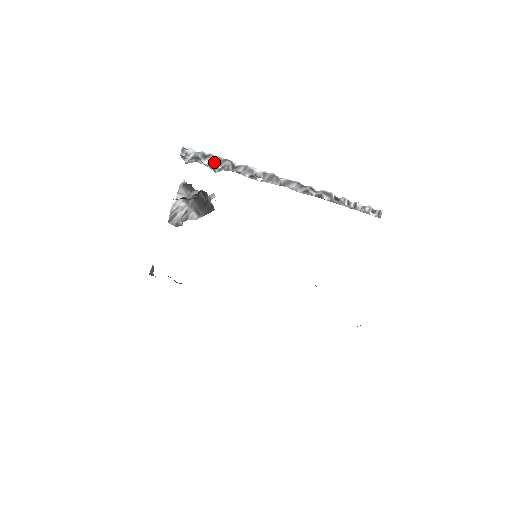
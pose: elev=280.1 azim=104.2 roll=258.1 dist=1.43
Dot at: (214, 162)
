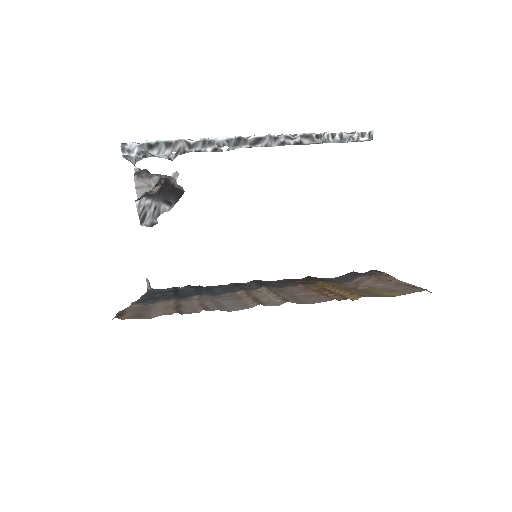
Dot at: (165, 149)
